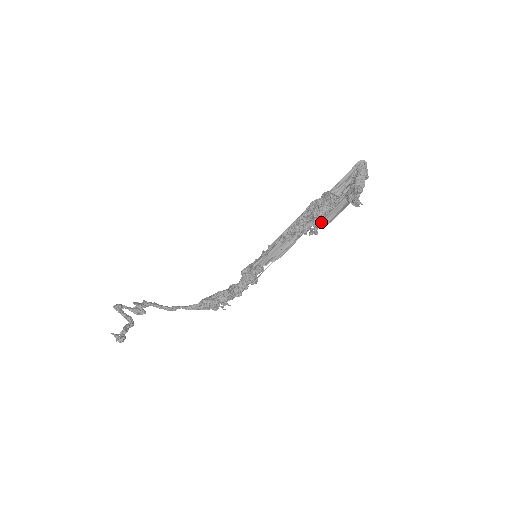
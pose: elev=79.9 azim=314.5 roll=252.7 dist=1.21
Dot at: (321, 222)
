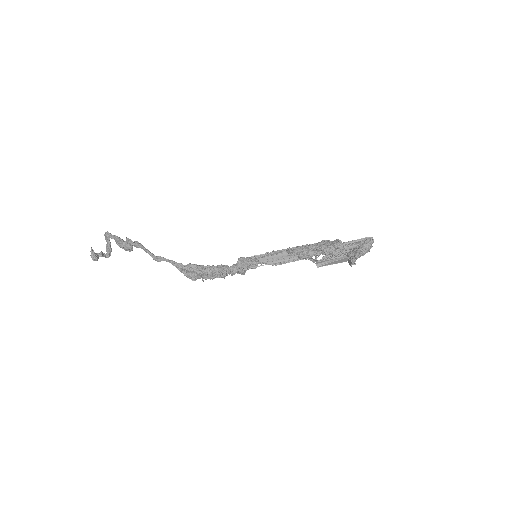
Dot at: (319, 261)
